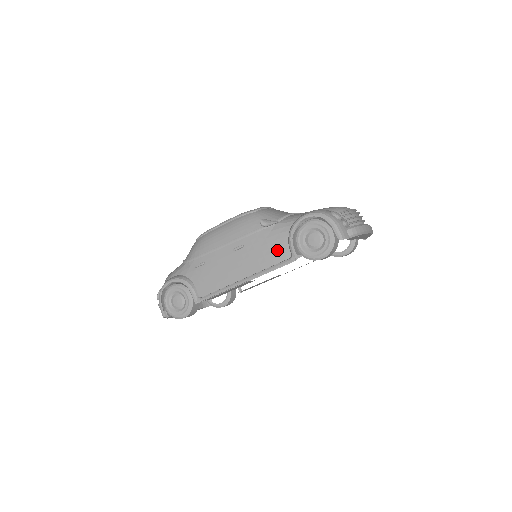
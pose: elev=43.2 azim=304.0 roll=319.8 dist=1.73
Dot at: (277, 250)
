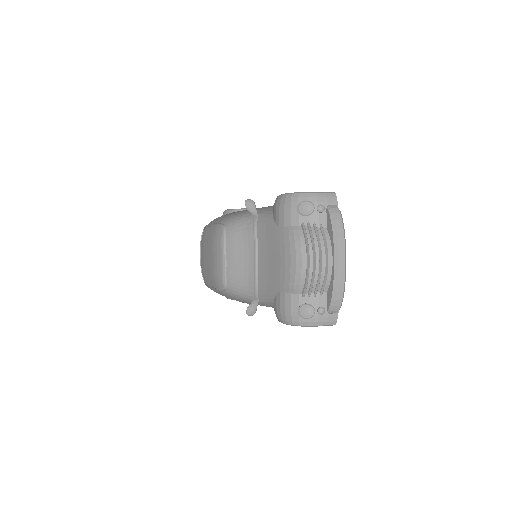
Dot at: occluded
